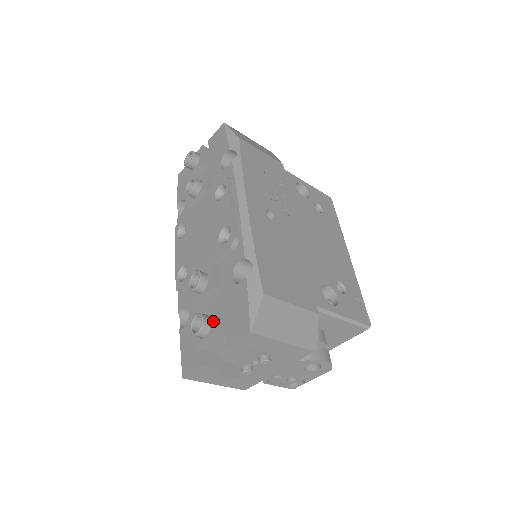
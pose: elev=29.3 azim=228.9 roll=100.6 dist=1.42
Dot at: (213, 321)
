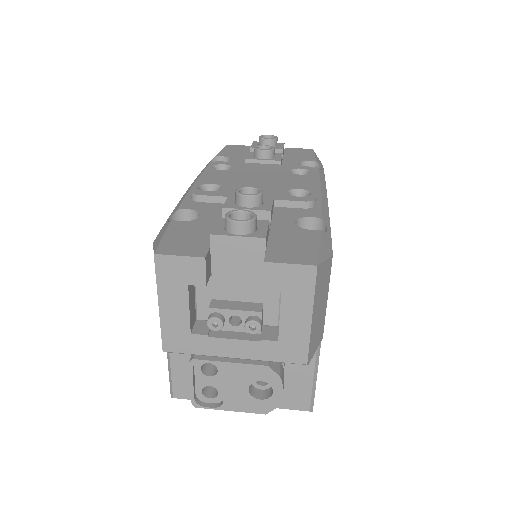
Dot at: (262, 229)
